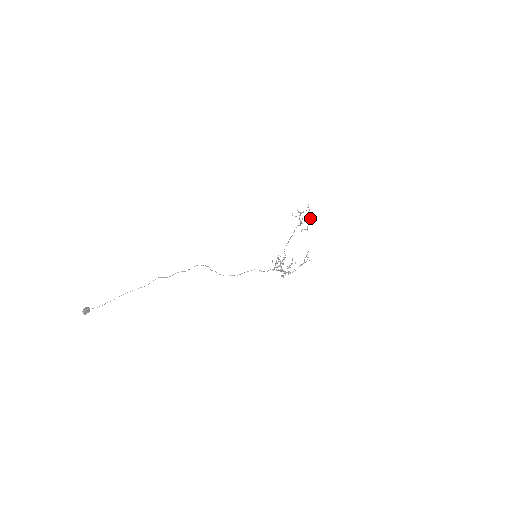
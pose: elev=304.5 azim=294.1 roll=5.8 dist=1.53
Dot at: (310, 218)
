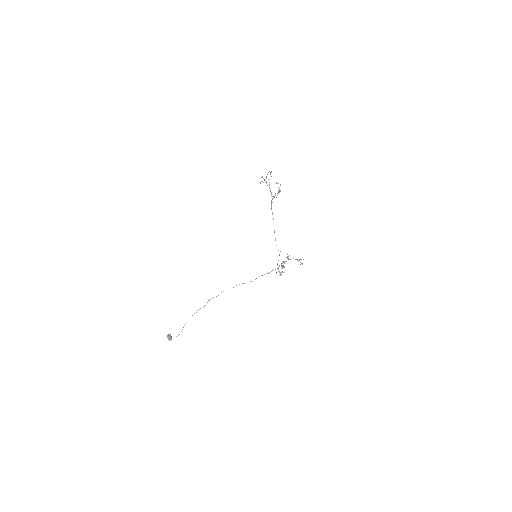
Dot at: occluded
